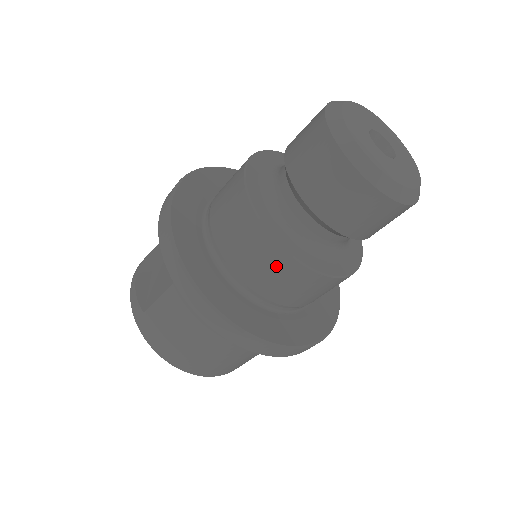
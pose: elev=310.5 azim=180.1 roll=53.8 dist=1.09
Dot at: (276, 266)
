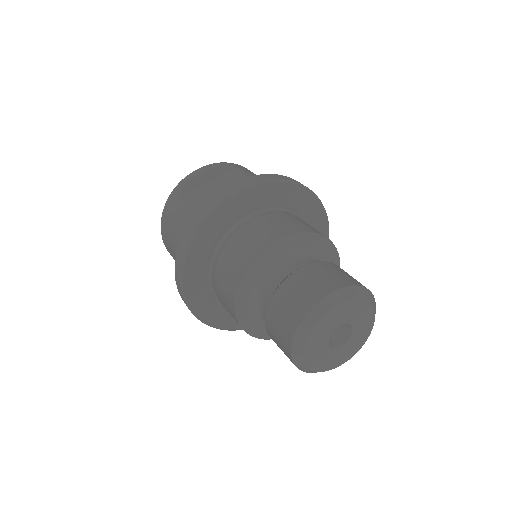
Dot at: (228, 296)
